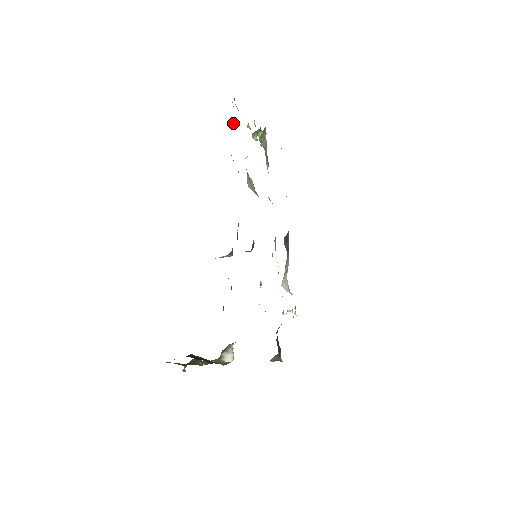
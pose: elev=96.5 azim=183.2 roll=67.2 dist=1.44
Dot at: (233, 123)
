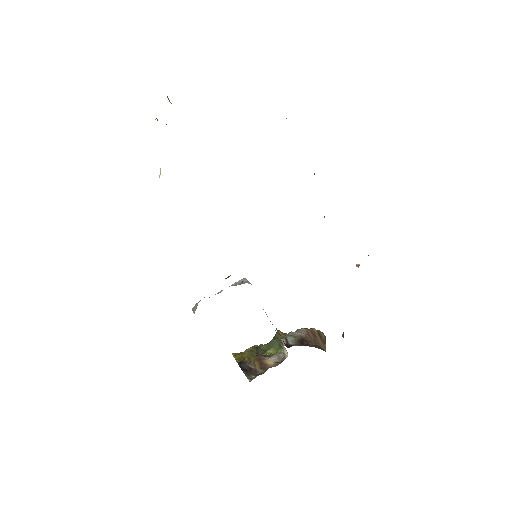
Dot at: occluded
